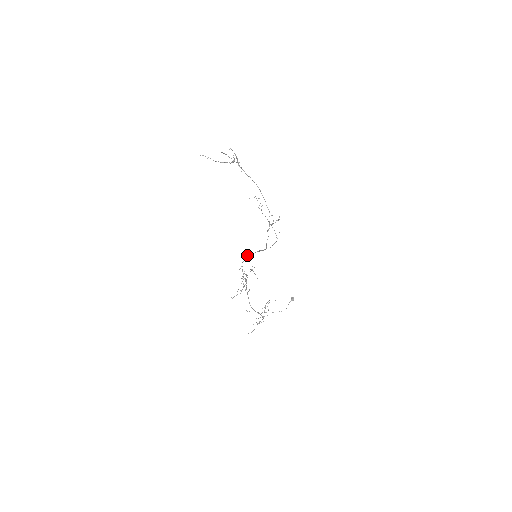
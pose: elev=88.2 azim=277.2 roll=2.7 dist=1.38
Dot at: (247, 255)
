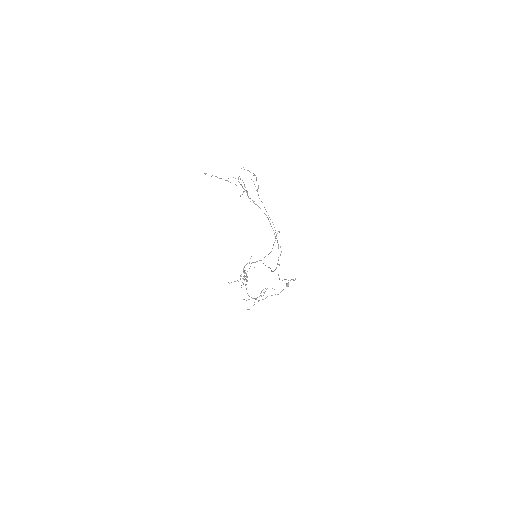
Dot at: (249, 262)
